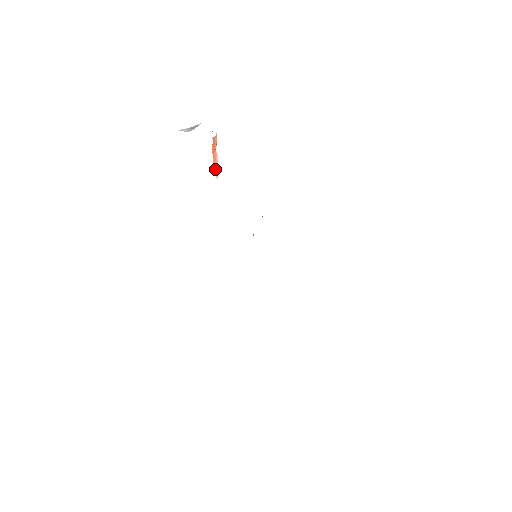
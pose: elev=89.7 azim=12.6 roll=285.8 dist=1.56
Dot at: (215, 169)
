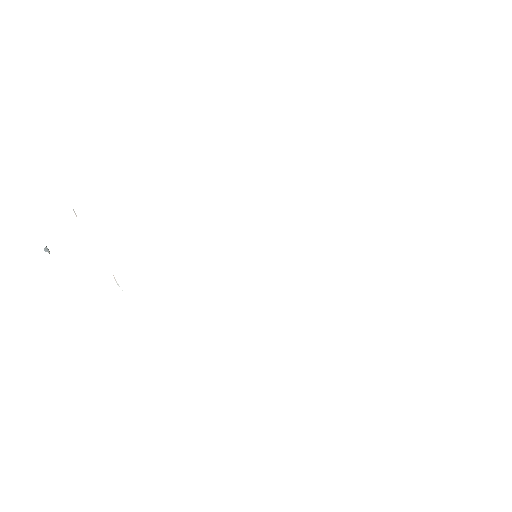
Dot at: occluded
